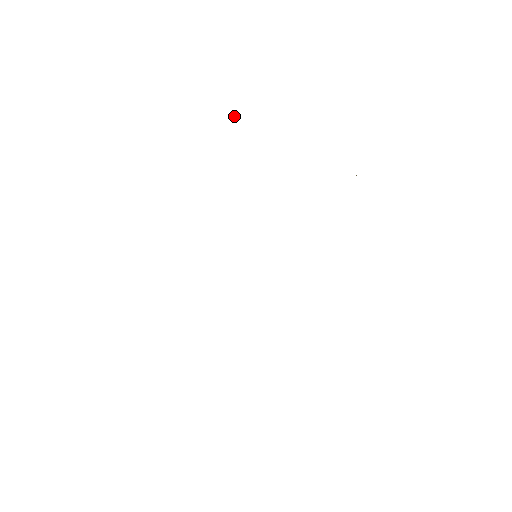
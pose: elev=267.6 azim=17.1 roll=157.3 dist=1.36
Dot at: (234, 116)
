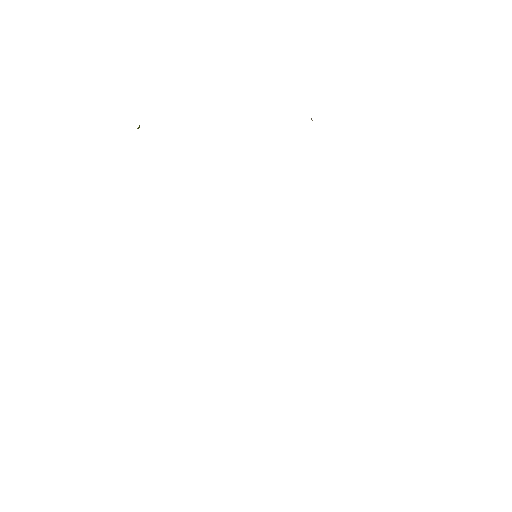
Dot at: (138, 127)
